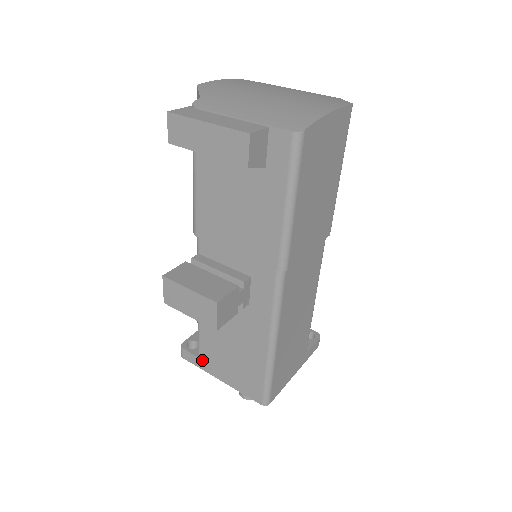
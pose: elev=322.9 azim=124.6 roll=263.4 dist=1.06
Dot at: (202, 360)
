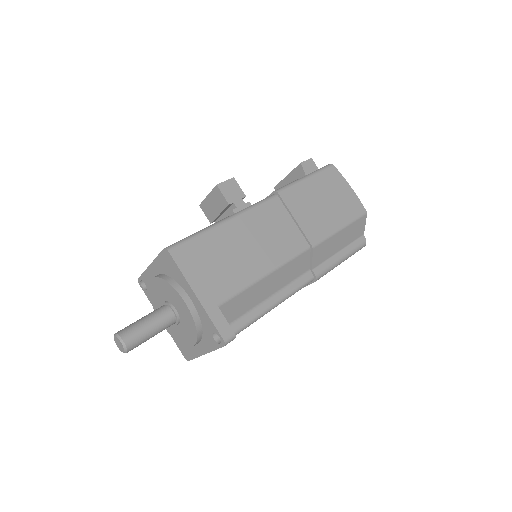
Dot at: occluded
